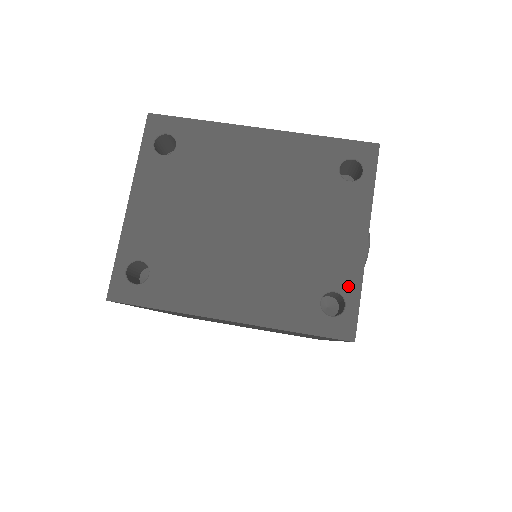
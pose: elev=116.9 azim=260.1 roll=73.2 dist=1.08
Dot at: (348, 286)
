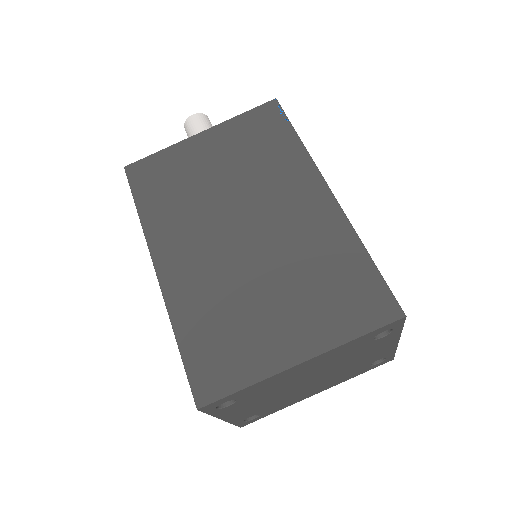
Dot at: (387, 355)
